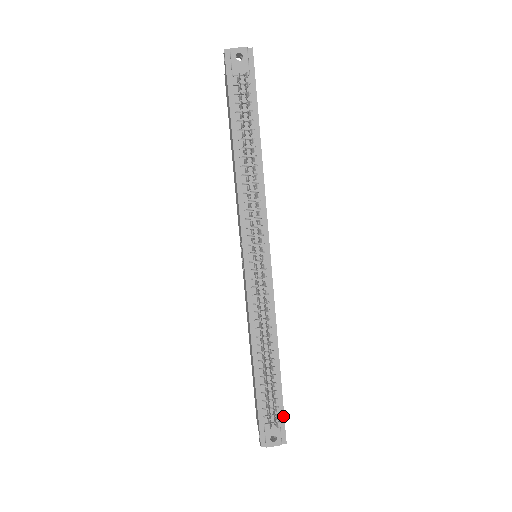
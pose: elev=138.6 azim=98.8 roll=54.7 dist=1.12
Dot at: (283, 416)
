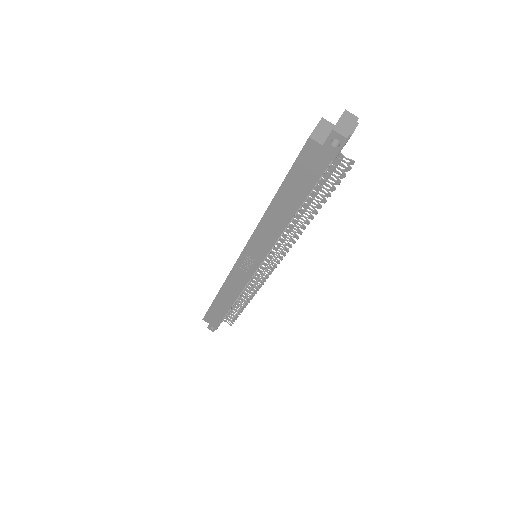
Dot at: occluded
